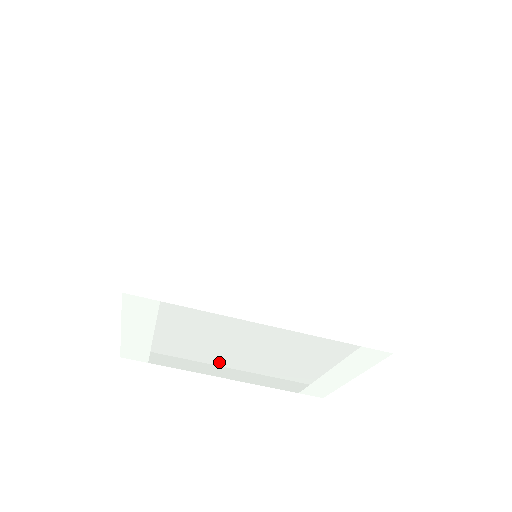
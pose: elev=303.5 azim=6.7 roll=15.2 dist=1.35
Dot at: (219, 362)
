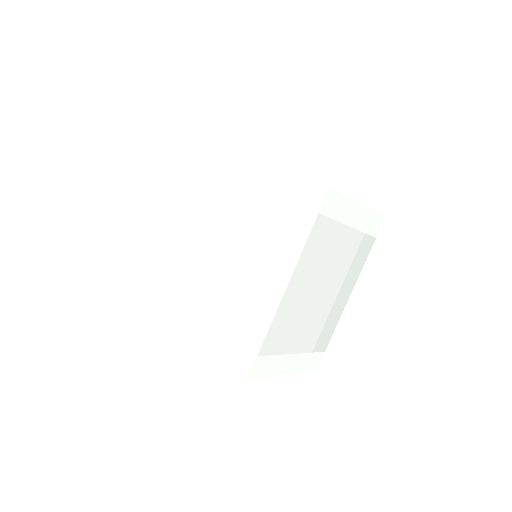
Dot at: occluded
